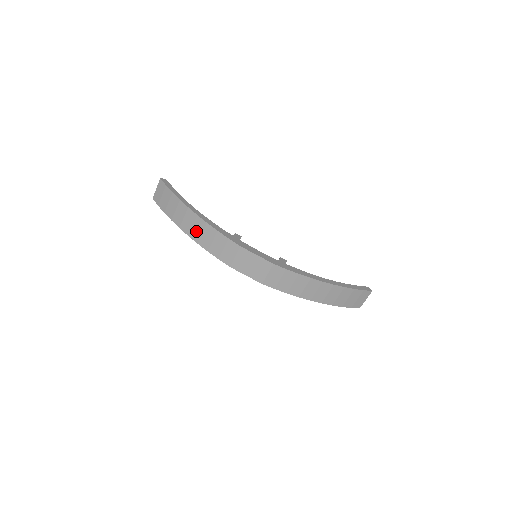
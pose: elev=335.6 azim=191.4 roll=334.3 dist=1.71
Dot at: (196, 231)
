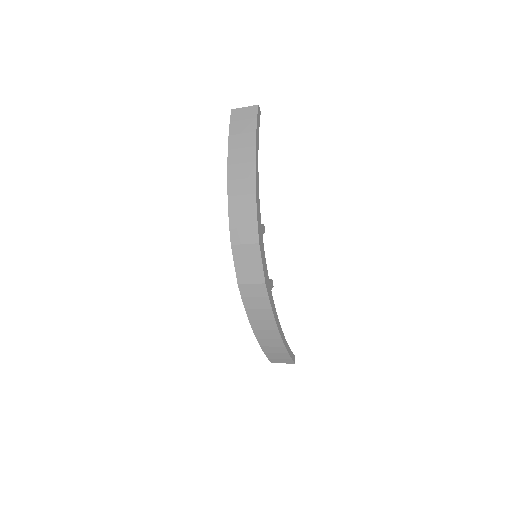
Dot at: (239, 186)
